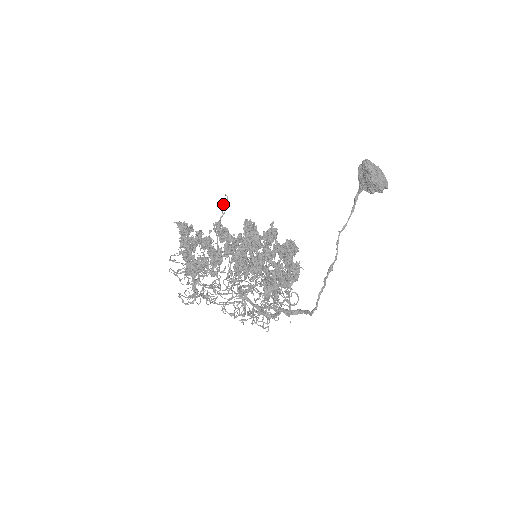
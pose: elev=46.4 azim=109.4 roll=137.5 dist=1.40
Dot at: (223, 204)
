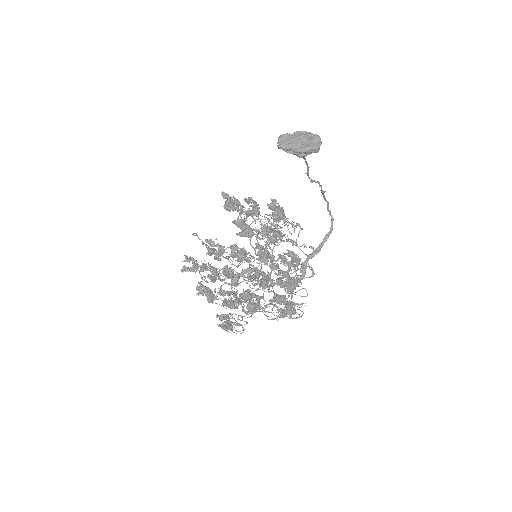
Dot at: (198, 238)
